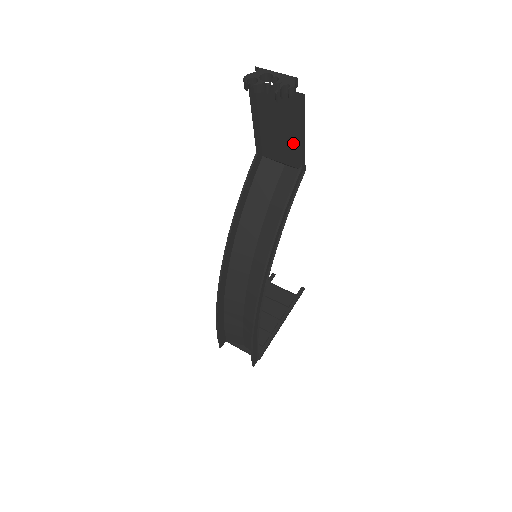
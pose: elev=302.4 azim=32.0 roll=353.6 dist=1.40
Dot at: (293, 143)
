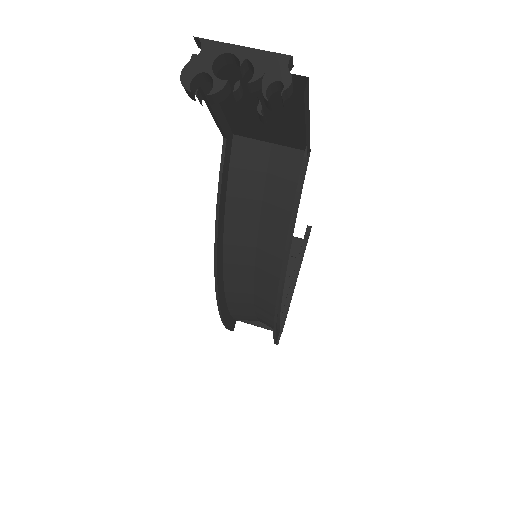
Dot at: (286, 126)
